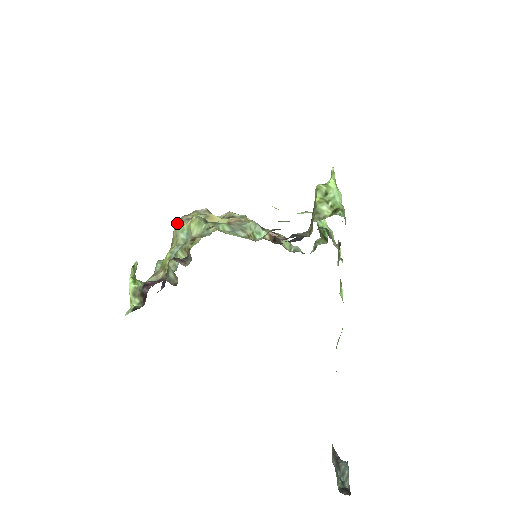
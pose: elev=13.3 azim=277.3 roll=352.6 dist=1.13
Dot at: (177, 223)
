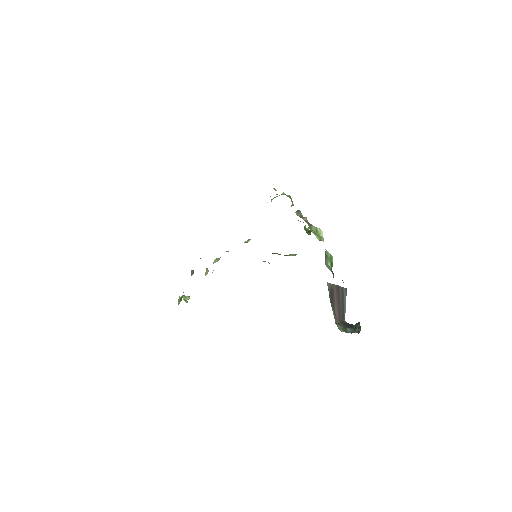
Dot at: occluded
